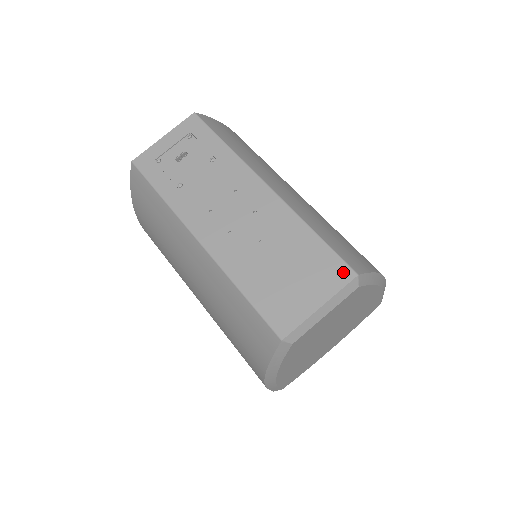
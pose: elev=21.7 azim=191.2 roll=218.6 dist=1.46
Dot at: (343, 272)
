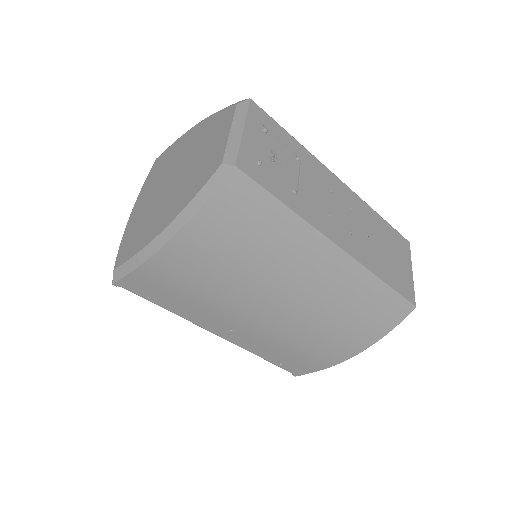
Dot at: (405, 243)
